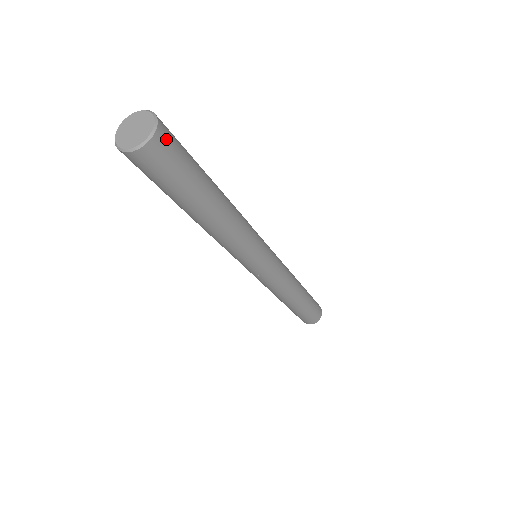
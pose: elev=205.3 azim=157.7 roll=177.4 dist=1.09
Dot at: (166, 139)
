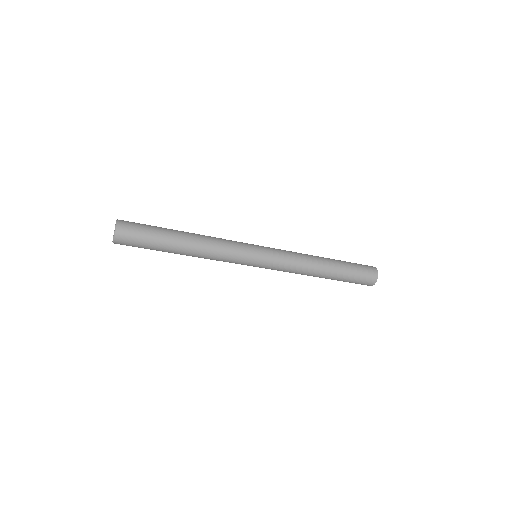
Dot at: (124, 235)
